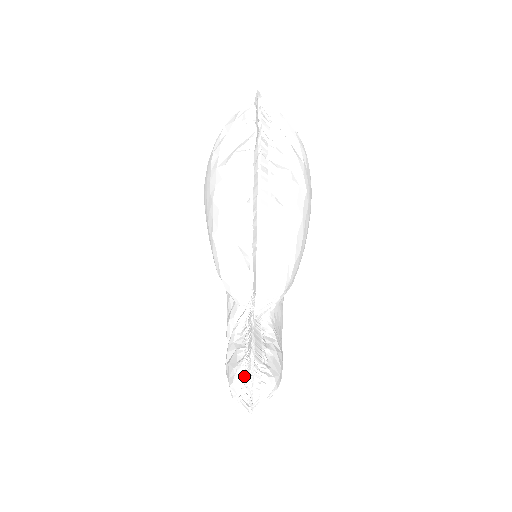
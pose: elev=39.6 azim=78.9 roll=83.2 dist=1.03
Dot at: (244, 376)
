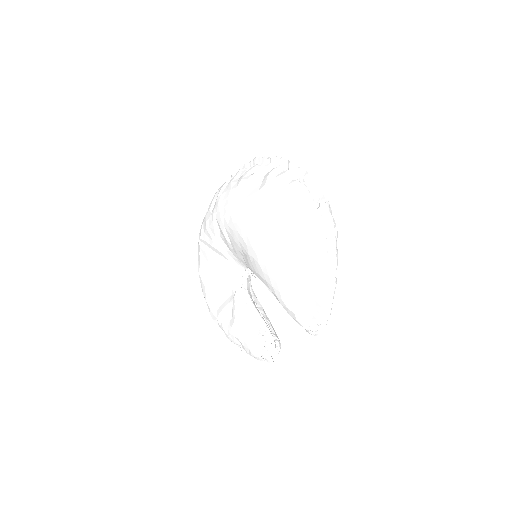
Dot at: (266, 345)
